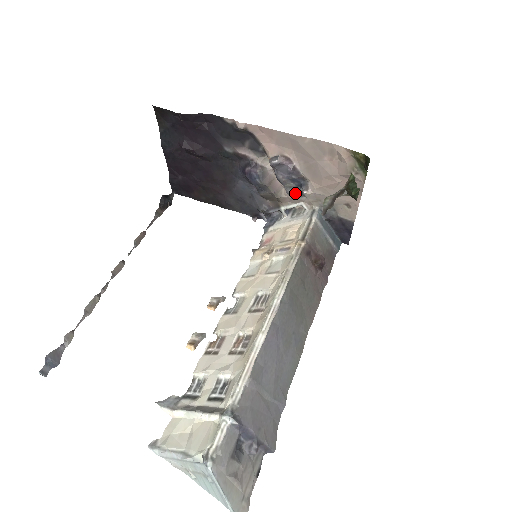
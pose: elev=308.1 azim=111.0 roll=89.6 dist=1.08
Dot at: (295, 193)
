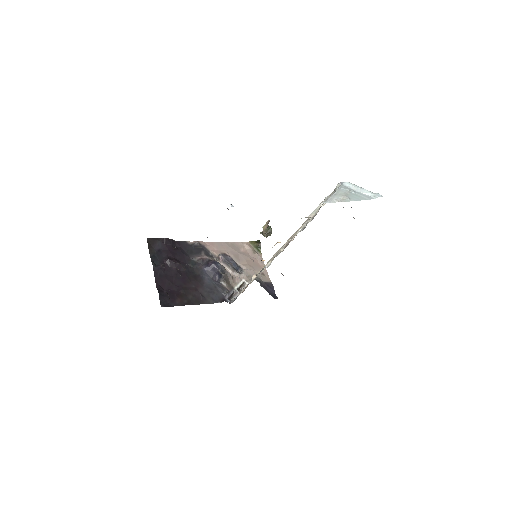
Dot at: (238, 272)
